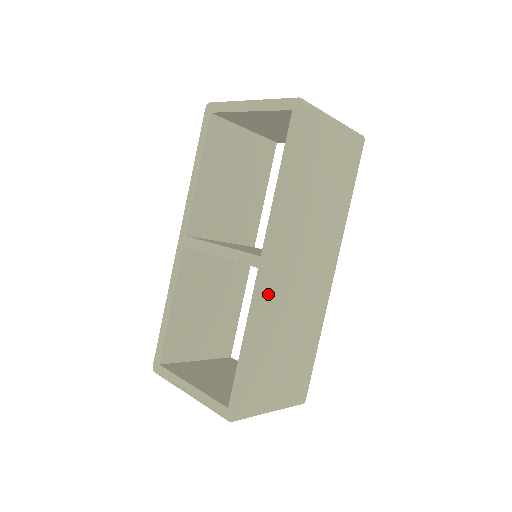
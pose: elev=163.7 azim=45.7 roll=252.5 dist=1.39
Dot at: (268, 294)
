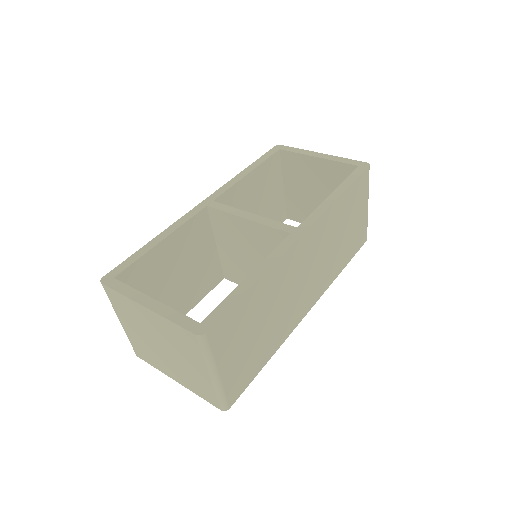
Dot at: (288, 256)
